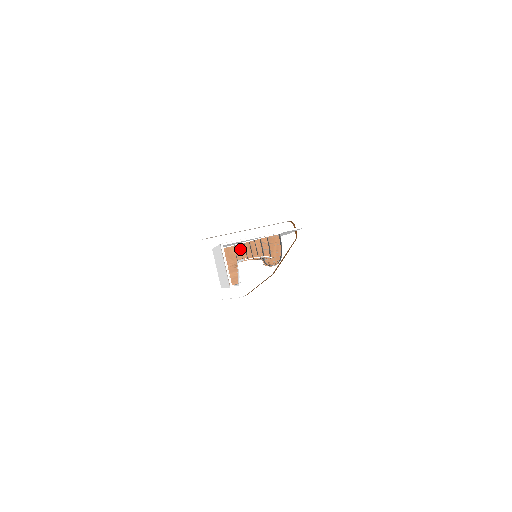
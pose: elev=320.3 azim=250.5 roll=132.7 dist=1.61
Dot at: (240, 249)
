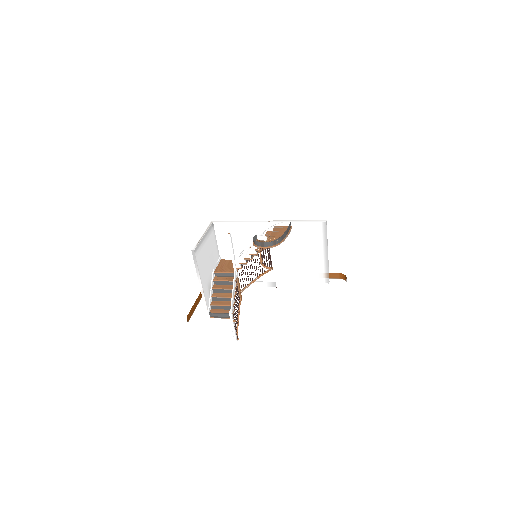
Dot at: occluded
